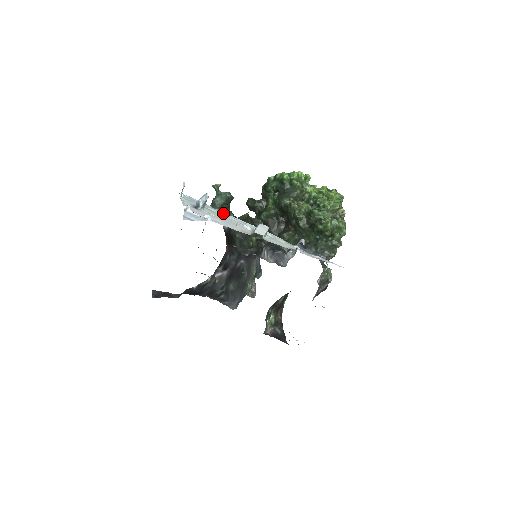
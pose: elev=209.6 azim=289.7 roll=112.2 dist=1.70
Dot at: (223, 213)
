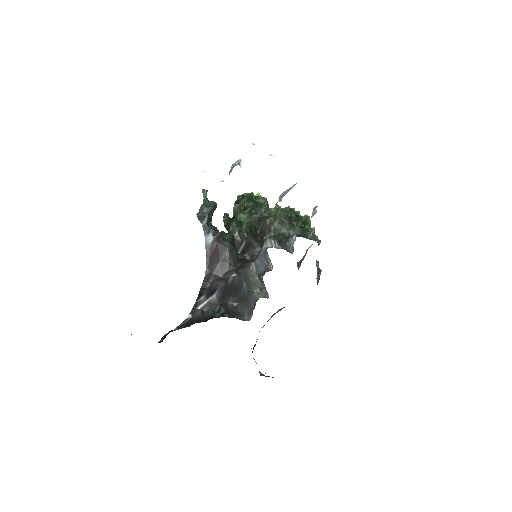
Dot at: occluded
